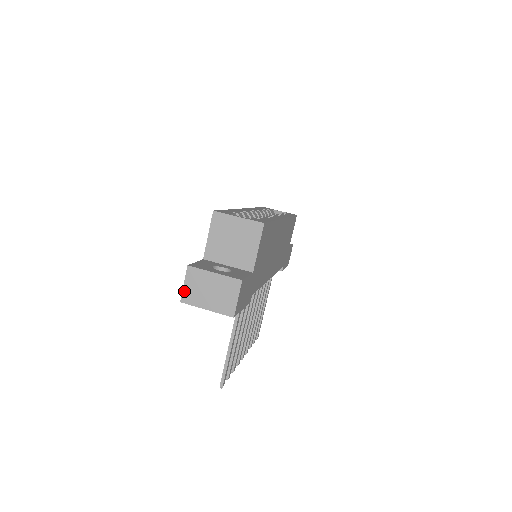
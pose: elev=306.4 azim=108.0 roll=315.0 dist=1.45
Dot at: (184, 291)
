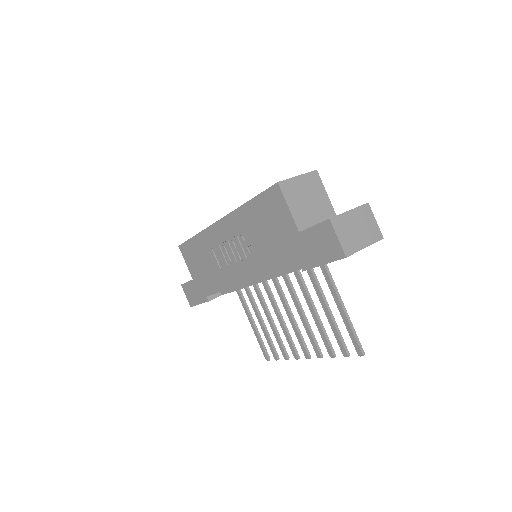
Dot at: (342, 245)
